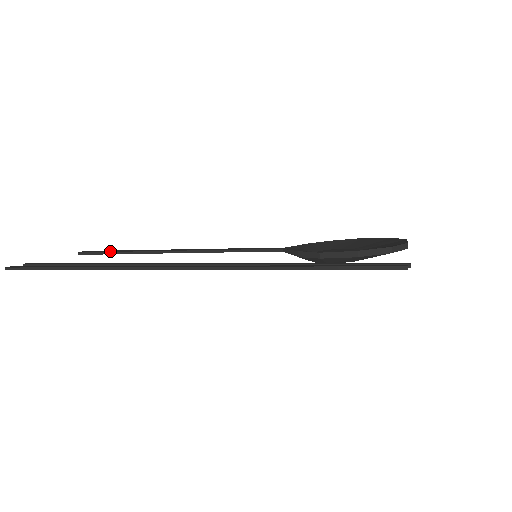
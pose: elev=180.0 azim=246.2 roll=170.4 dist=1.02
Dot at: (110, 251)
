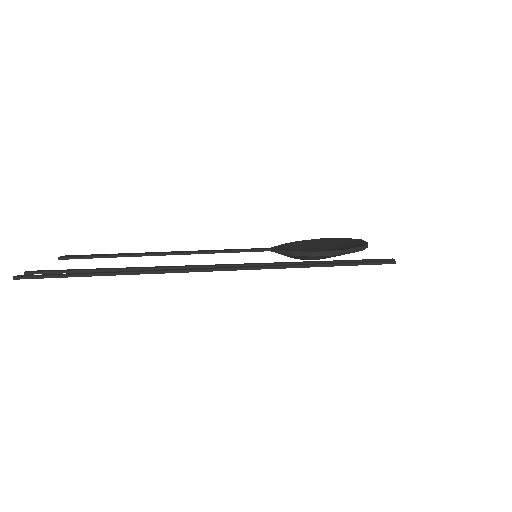
Dot at: (96, 255)
